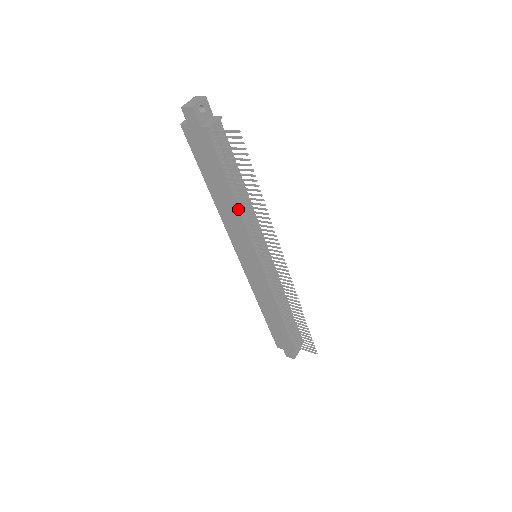
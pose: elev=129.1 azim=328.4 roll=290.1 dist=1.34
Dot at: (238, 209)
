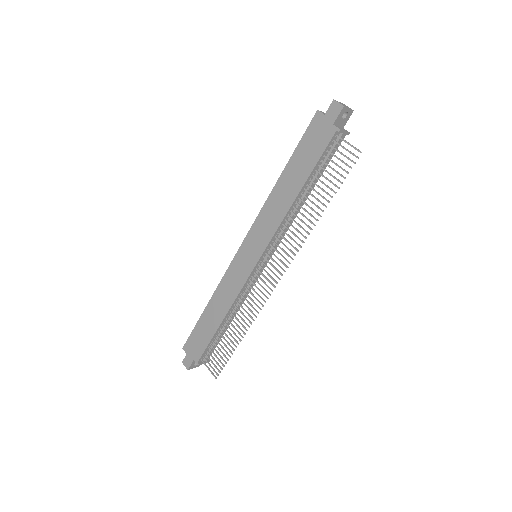
Dot at: (291, 206)
